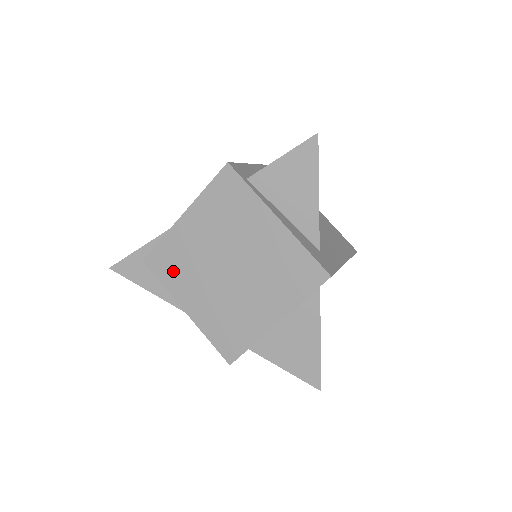
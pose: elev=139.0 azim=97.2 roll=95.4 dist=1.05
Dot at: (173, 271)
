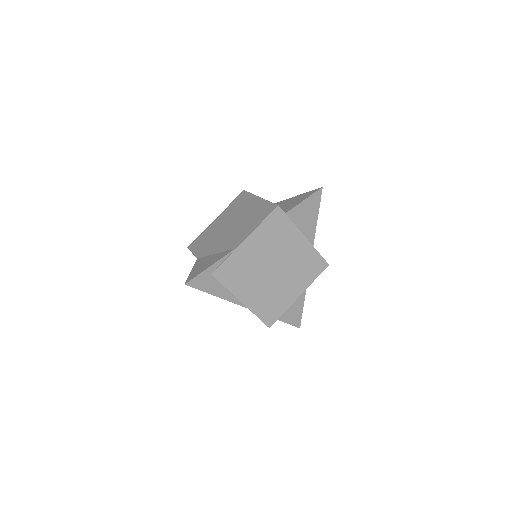
Dot at: (235, 277)
